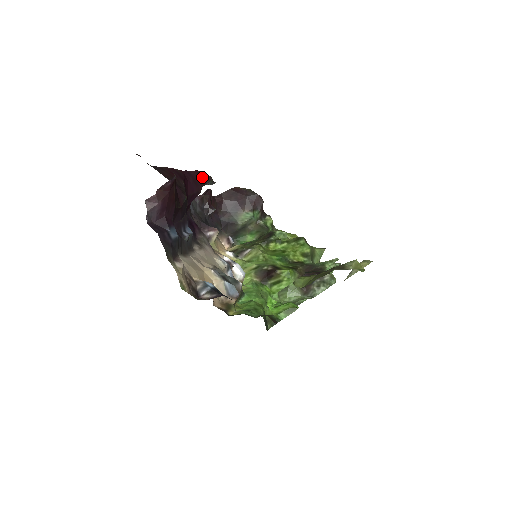
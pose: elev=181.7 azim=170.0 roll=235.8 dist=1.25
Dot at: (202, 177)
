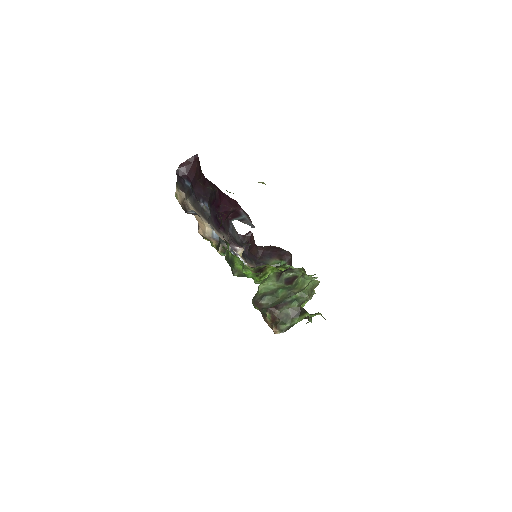
Dot at: (238, 206)
